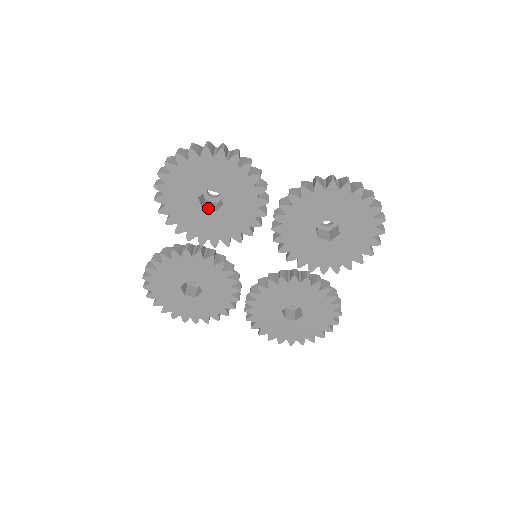
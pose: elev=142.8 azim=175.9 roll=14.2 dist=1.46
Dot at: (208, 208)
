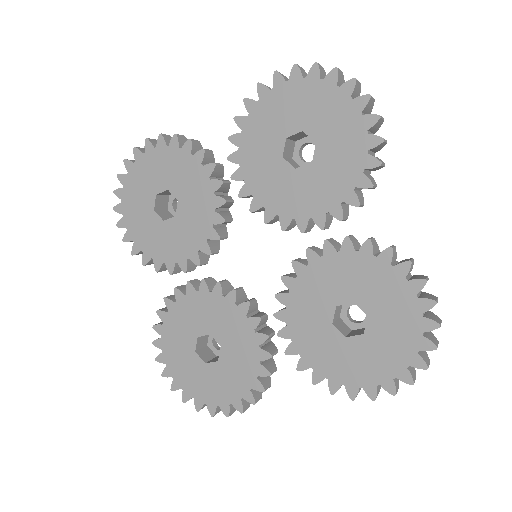
Dot at: (171, 218)
